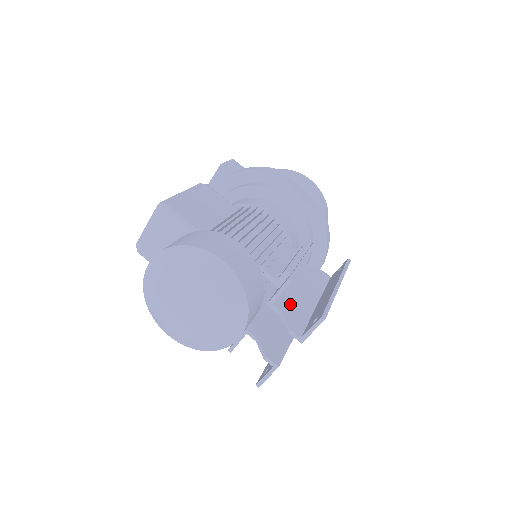
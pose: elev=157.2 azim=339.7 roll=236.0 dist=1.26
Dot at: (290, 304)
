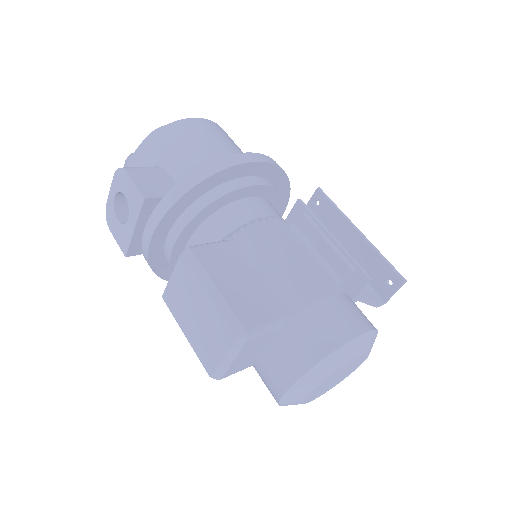
Dot at: occluded
